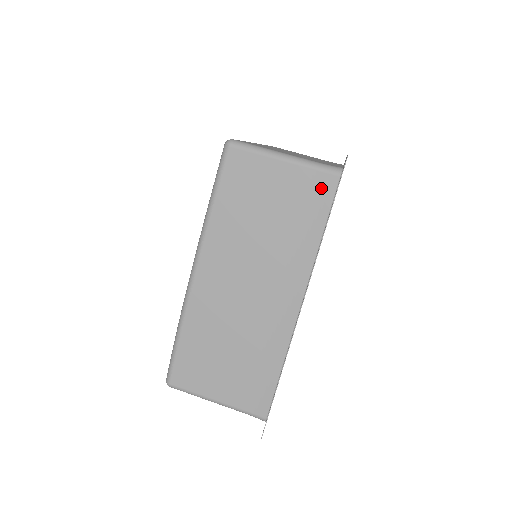
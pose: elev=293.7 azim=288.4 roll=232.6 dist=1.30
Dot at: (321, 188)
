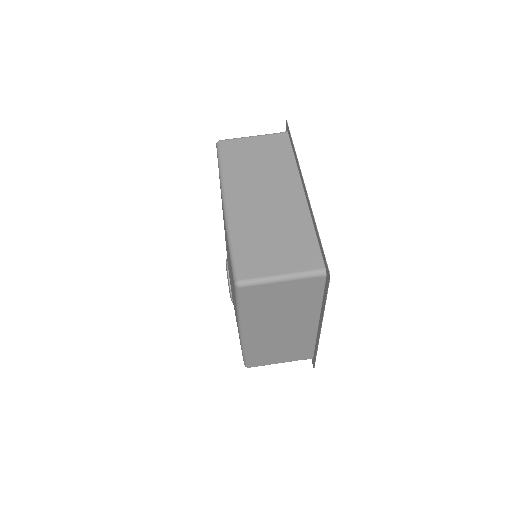
Dot at: (314, 284)
